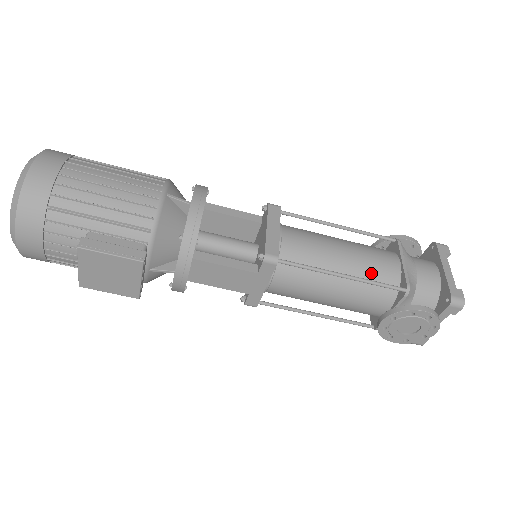
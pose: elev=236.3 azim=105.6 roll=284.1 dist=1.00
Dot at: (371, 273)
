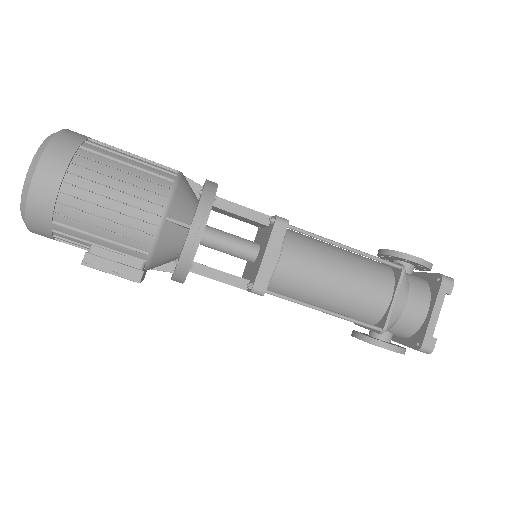
Dot at: (356, 306)
